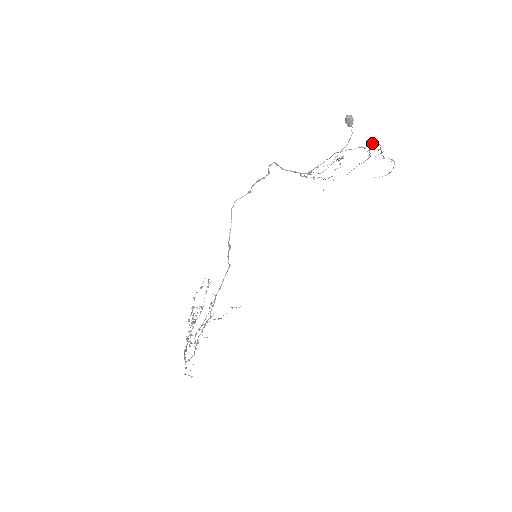
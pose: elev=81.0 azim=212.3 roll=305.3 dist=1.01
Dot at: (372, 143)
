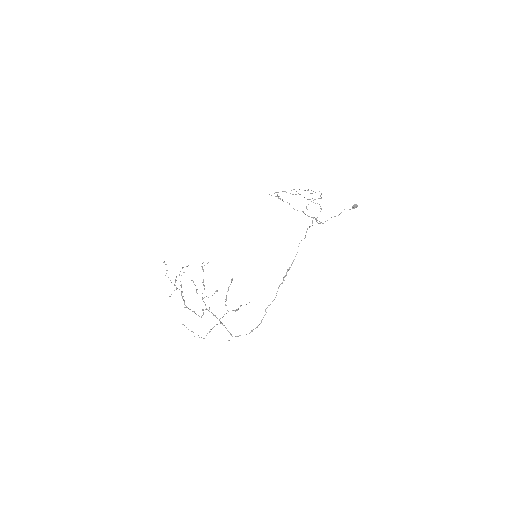
Dot at: occluded
